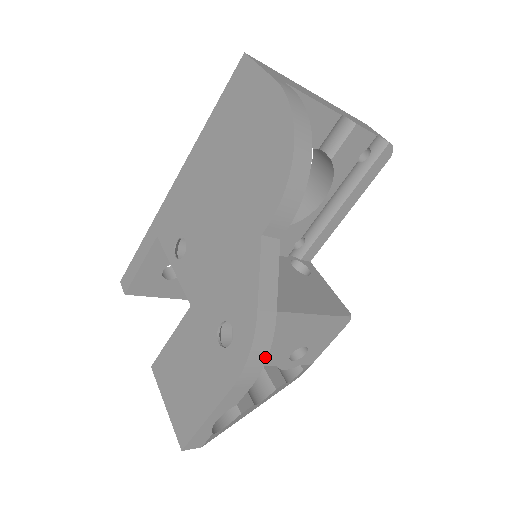
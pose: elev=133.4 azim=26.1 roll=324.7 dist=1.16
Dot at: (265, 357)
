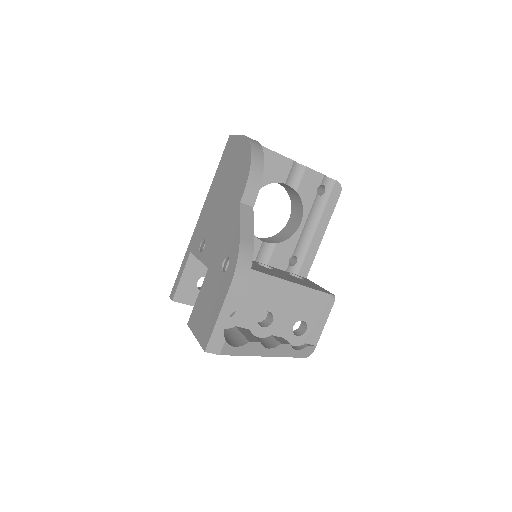
Dot at: (249, 268)
